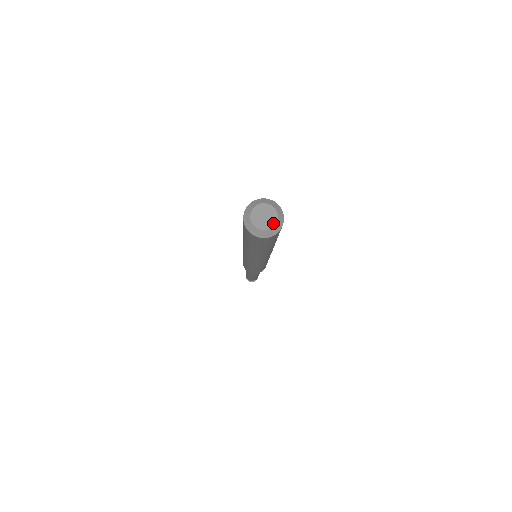
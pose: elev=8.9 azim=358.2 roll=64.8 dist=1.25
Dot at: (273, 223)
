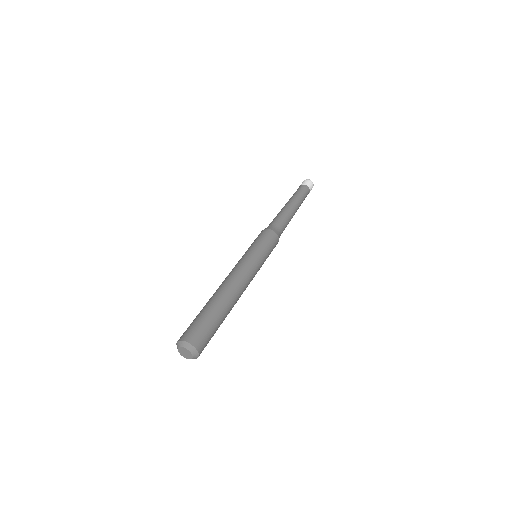
Dot at: (189, 358)
